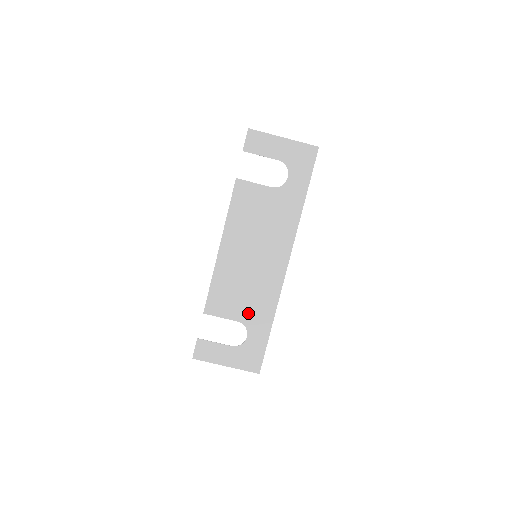
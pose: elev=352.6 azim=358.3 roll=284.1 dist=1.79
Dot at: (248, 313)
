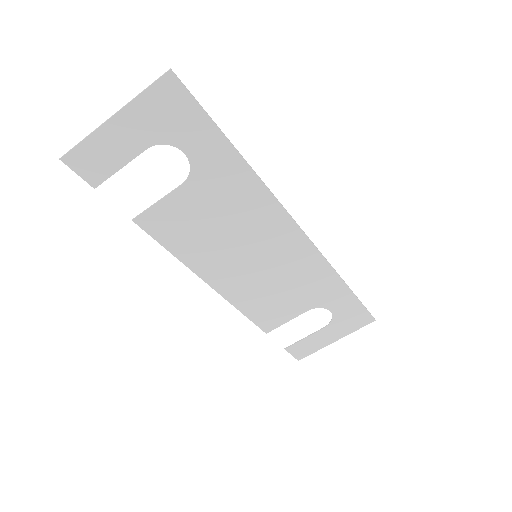
Dot at: (309, 298)
